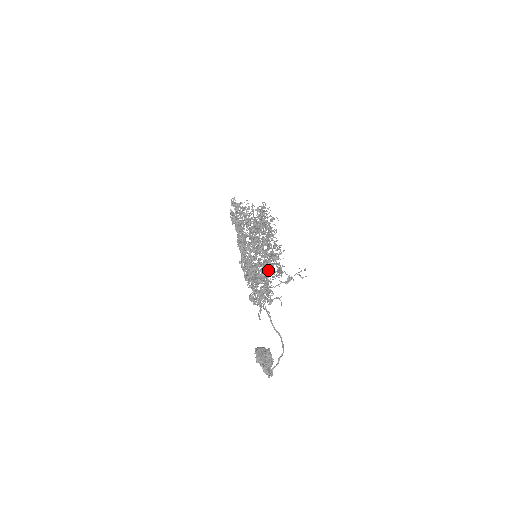
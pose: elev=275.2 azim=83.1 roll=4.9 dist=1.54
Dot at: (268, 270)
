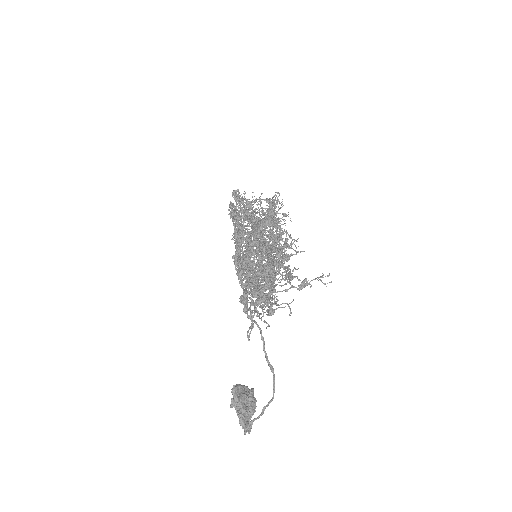
Dot at: (273, 268)
